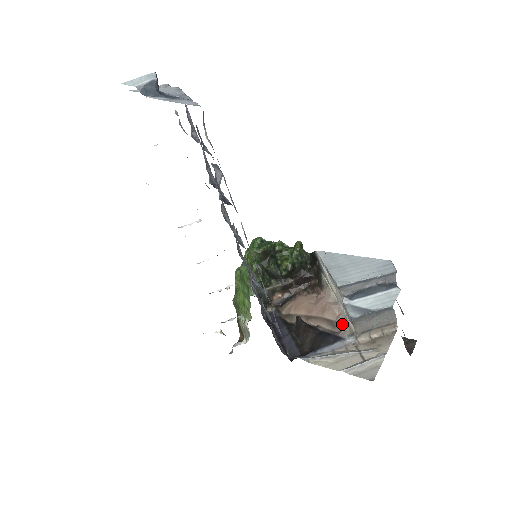
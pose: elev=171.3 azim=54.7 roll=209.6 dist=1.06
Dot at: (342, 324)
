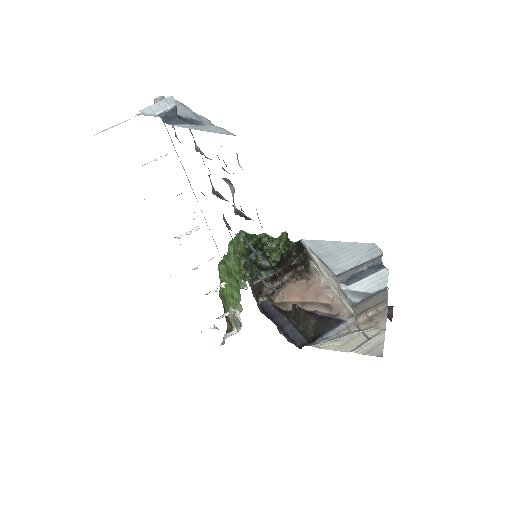
Dot at: (339, 307)
